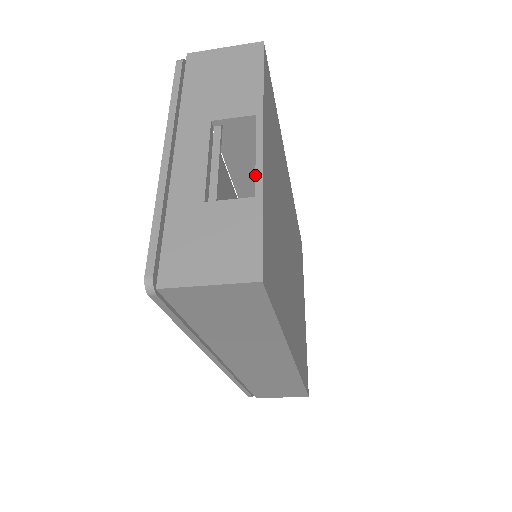
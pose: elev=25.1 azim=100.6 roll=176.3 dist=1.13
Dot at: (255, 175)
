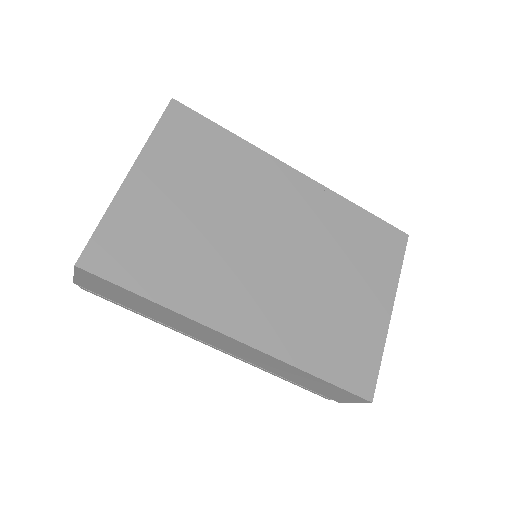
Dot at: (114, 198)
